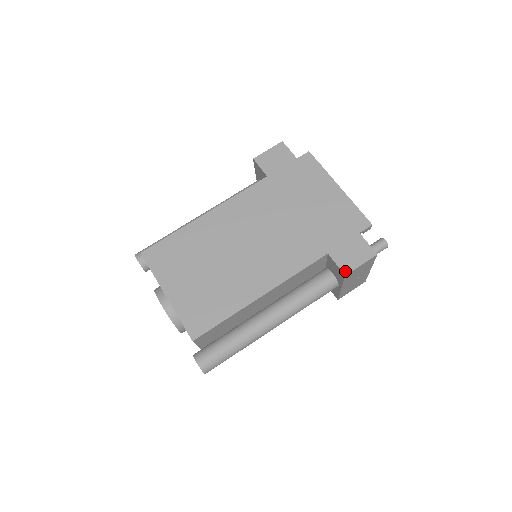
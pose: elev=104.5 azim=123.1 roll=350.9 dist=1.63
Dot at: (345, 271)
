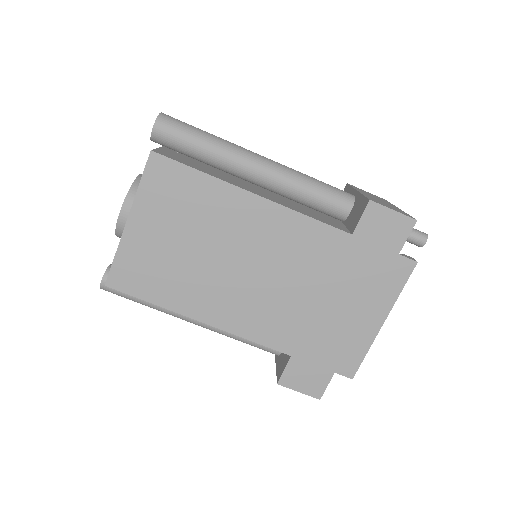
Dot at: (282, 382)
